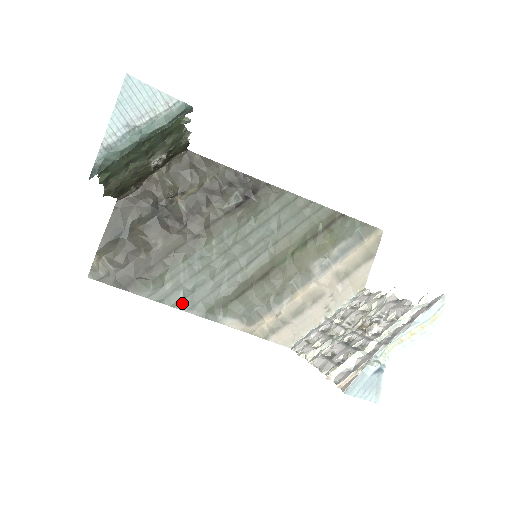
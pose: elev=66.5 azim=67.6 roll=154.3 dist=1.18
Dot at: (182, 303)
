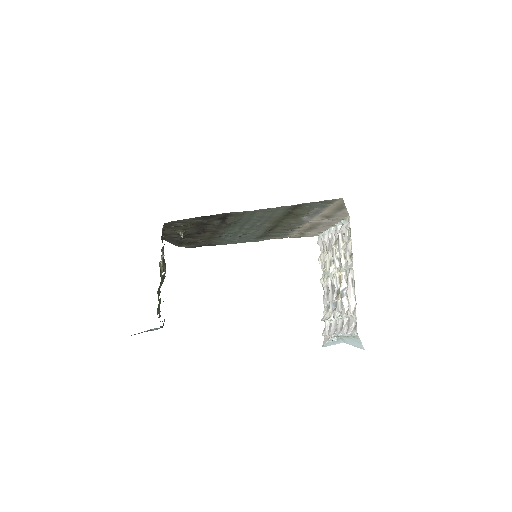
Dot at: (239, 242)
